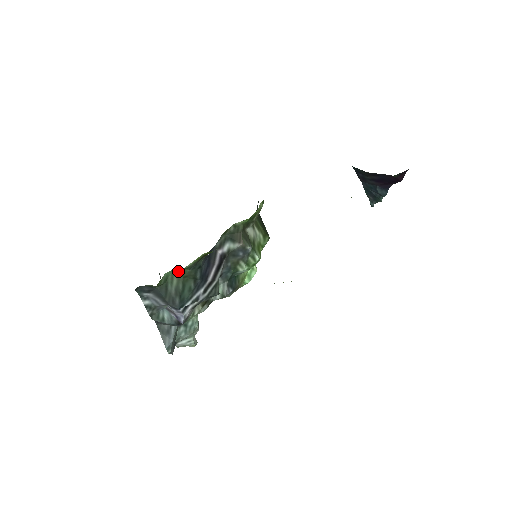
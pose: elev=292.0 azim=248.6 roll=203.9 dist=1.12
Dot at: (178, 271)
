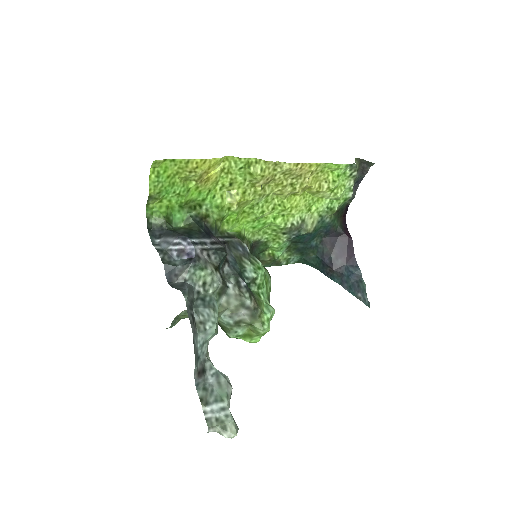
Dot at: (184, 227)
